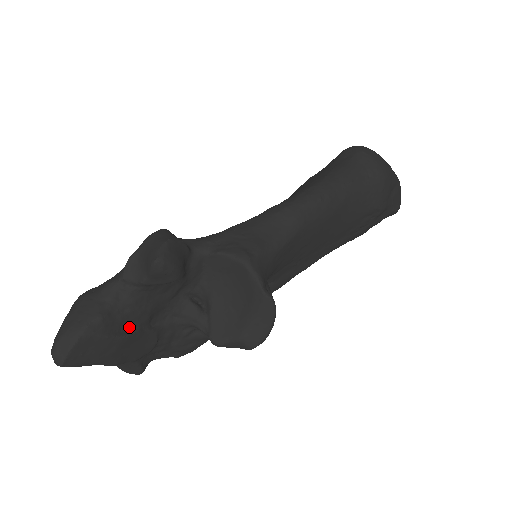
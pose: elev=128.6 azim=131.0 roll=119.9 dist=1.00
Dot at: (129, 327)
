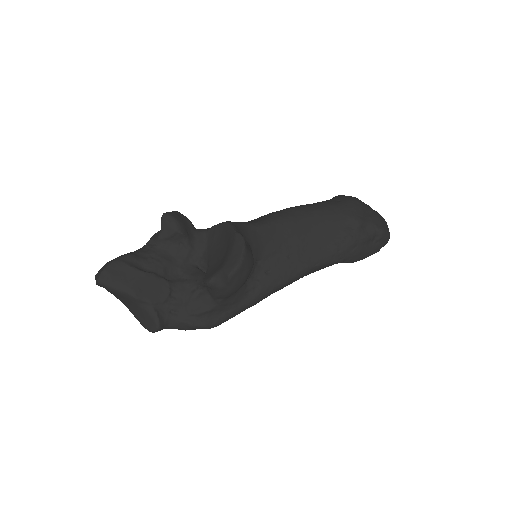
Dot at: (148, 270)
